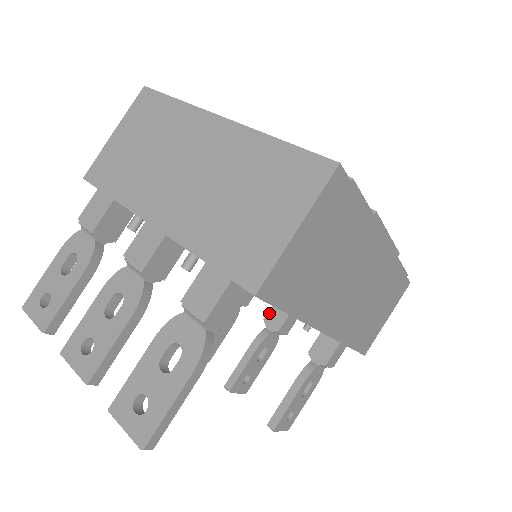
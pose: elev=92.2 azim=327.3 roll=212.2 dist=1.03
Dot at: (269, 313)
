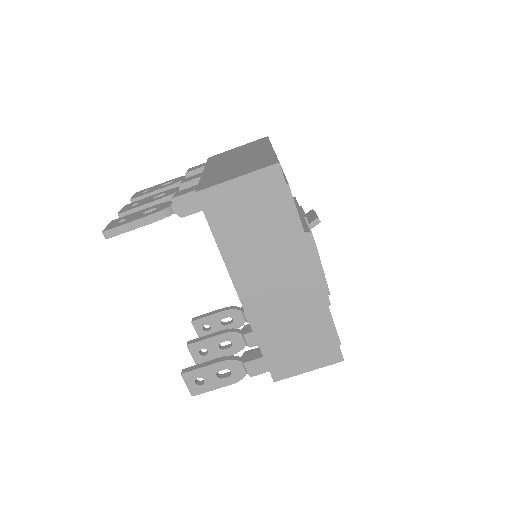
Dot at: occluded
